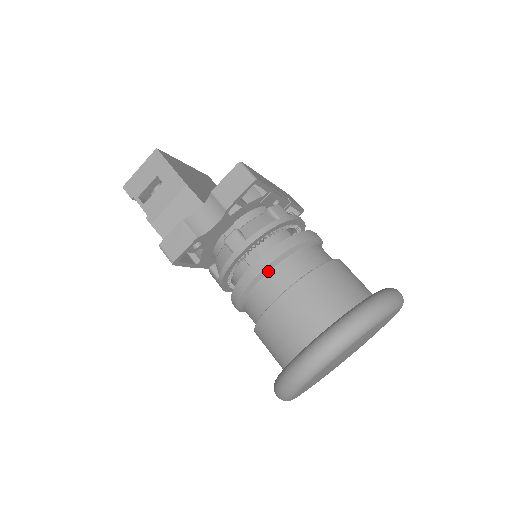
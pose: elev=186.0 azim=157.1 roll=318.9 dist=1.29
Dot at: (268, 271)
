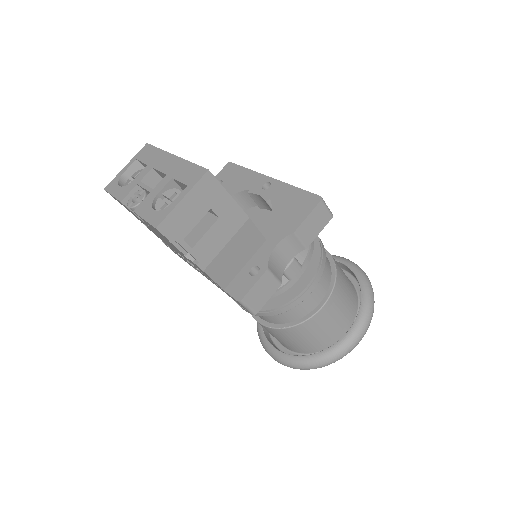
Dot at: (314, 286)
